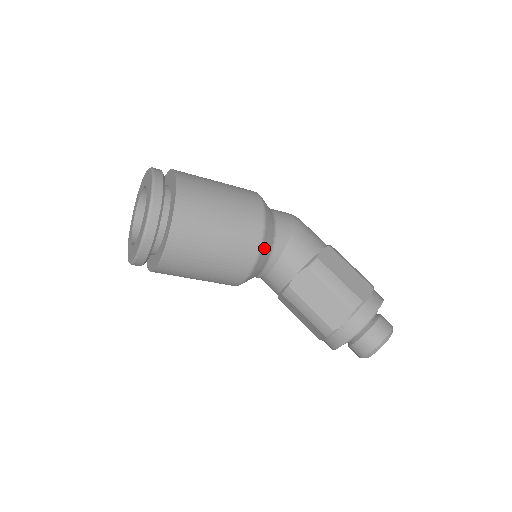
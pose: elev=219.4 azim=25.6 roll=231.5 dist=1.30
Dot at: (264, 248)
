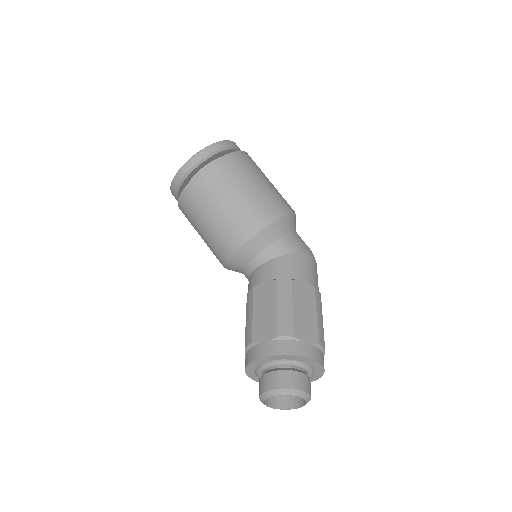
Dot at: (257, 239)
